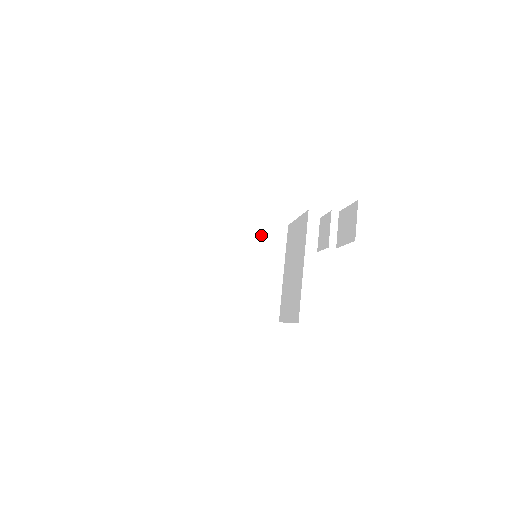
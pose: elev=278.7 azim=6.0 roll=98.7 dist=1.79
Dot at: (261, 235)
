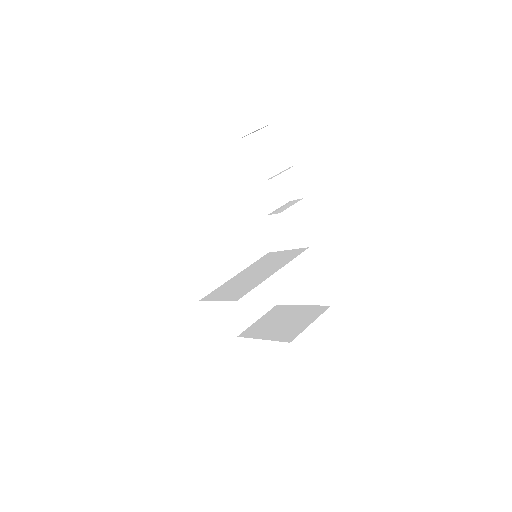
Dot at: (281, 256)
